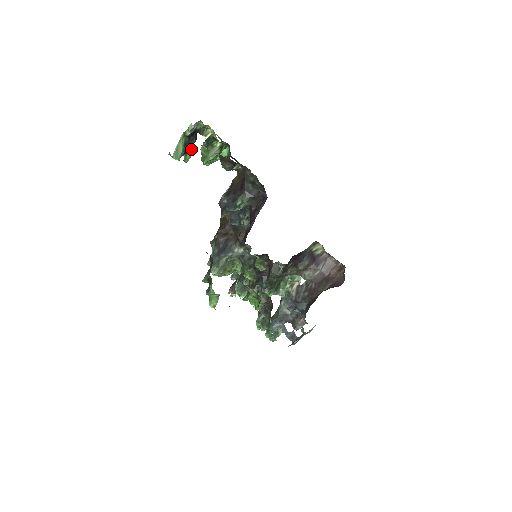
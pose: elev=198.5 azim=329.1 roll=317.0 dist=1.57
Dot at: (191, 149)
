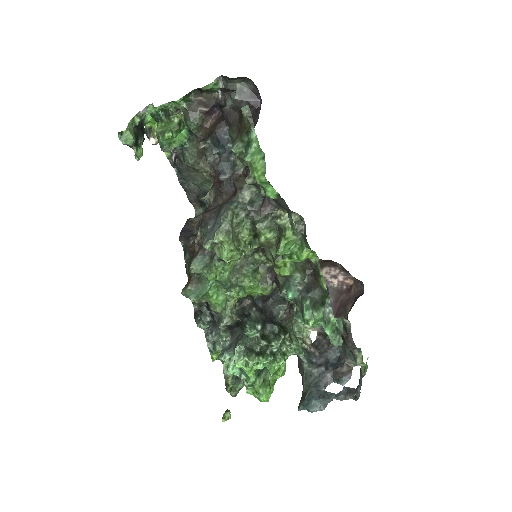
Dot at: (141, 145)
